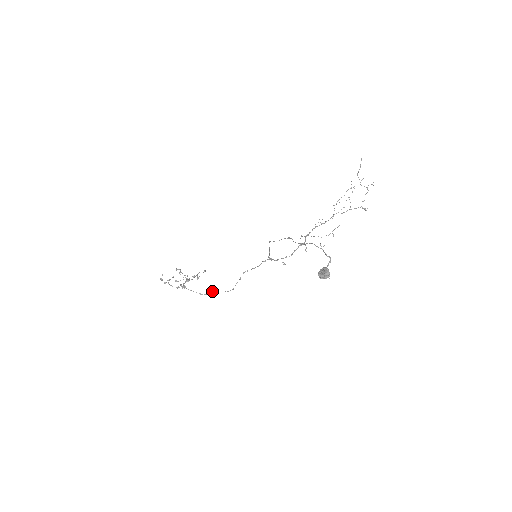
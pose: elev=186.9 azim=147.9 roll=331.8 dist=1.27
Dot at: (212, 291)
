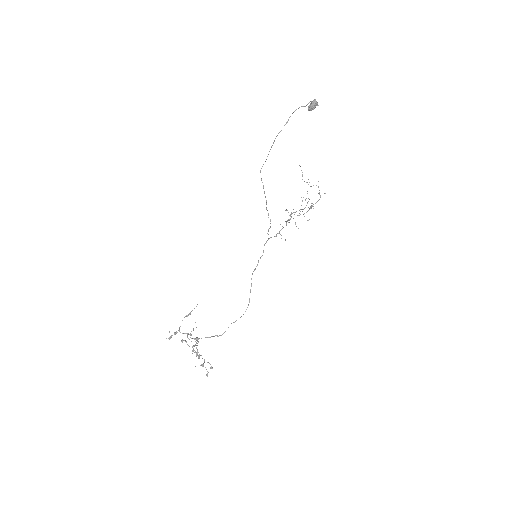
Dot at: occluded
